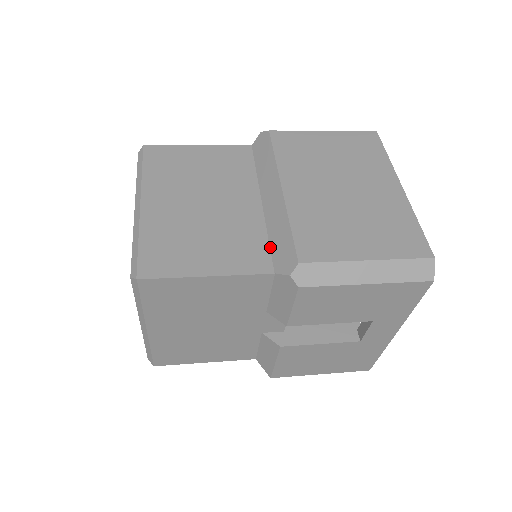
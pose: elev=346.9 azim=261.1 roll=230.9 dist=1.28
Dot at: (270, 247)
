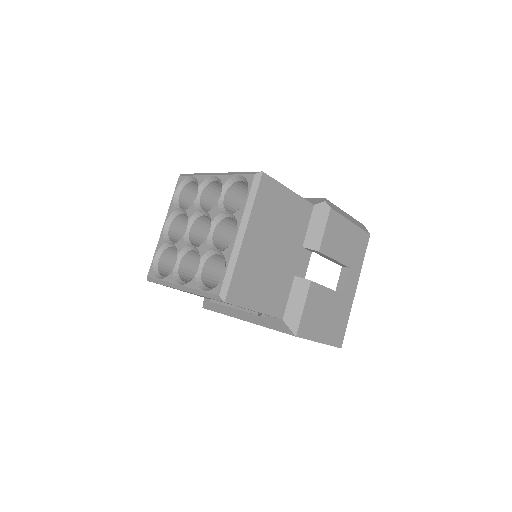
Dot at: occluded
